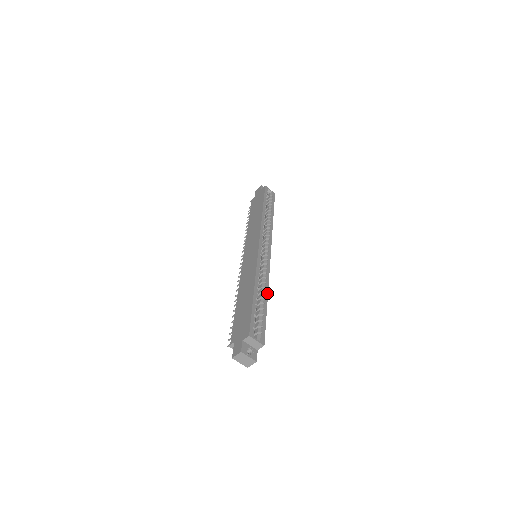
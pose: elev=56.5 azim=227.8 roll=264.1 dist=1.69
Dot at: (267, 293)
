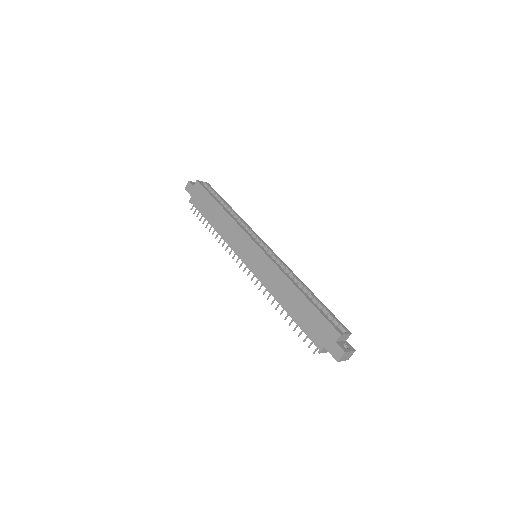
Dot at: (305, 286)
